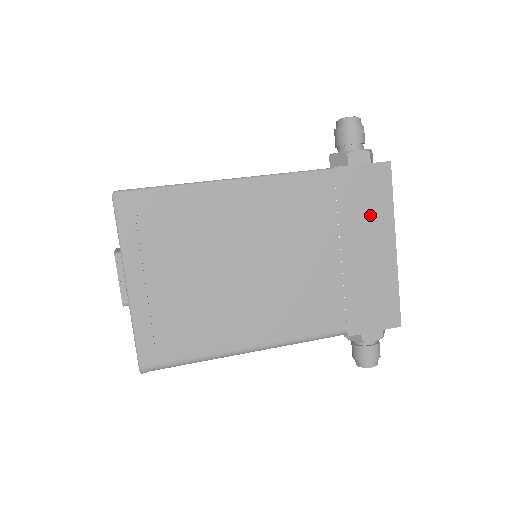
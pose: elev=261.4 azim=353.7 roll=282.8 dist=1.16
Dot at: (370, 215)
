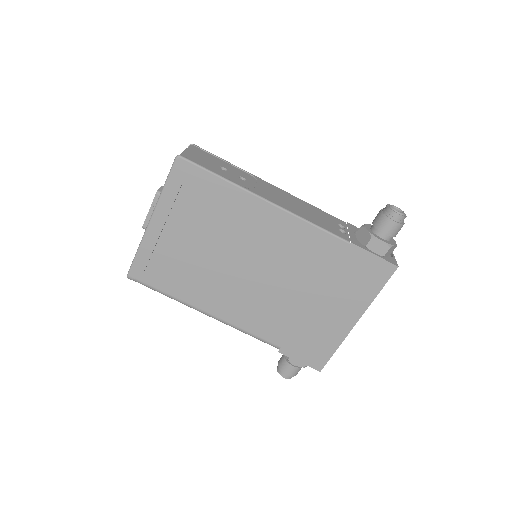
Dot at: (353, 291)
